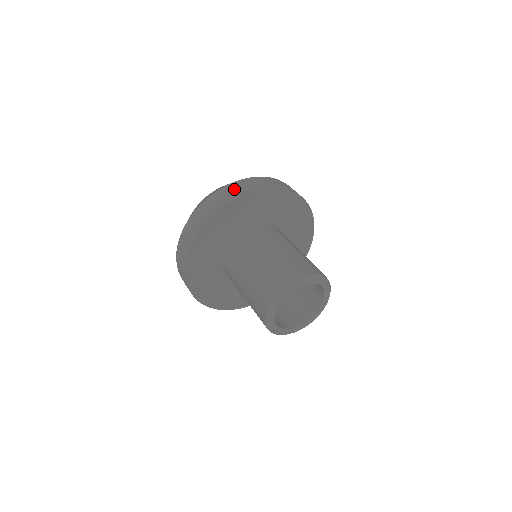
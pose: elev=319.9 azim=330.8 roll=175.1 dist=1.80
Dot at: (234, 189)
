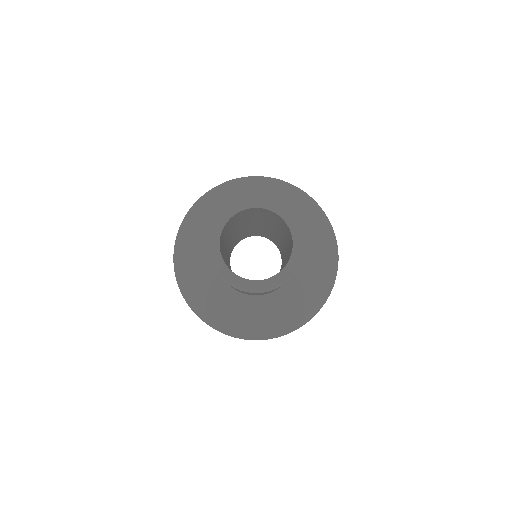
Dot at: occluded
